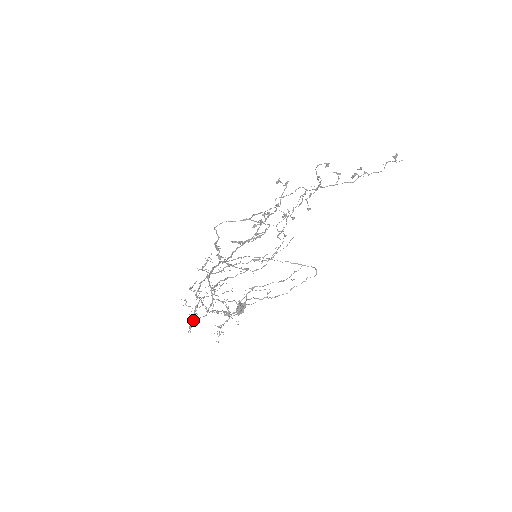
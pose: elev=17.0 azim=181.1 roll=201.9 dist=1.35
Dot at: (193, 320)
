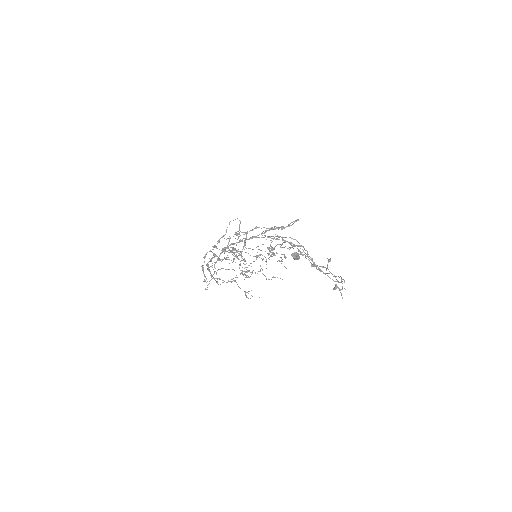
Dot at: occluded
